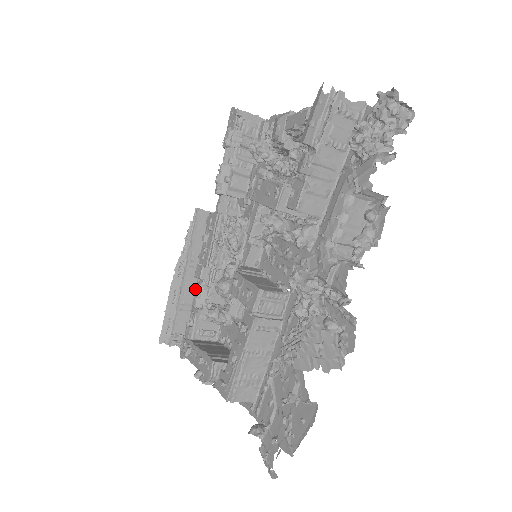
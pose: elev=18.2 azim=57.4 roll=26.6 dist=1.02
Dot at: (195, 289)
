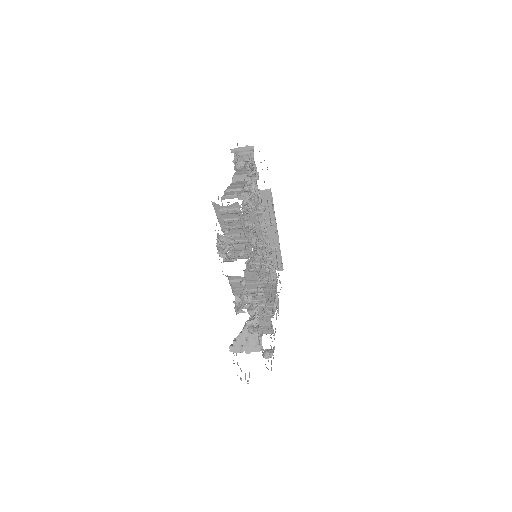
Dot at: occluded
